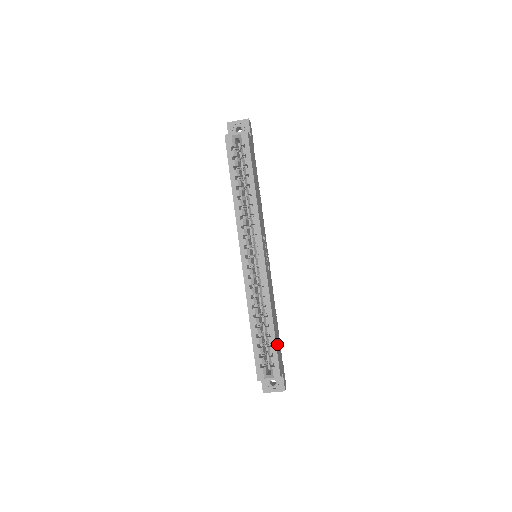
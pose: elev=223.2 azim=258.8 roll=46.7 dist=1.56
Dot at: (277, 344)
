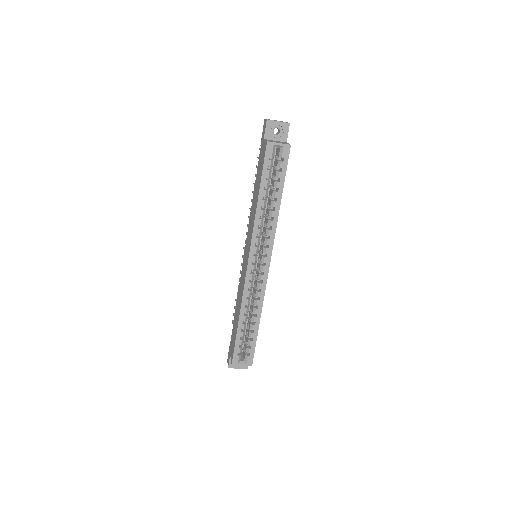
Dot at: occluded
